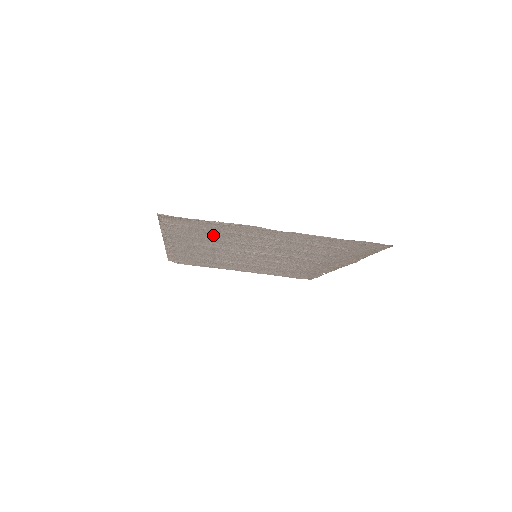
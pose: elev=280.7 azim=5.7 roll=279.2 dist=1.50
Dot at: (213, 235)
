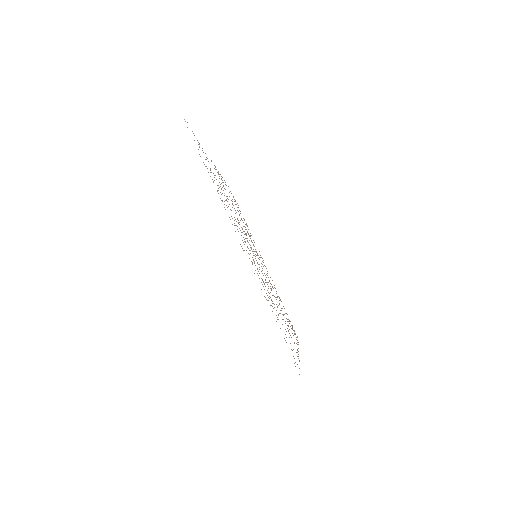
Dot at: occluded
